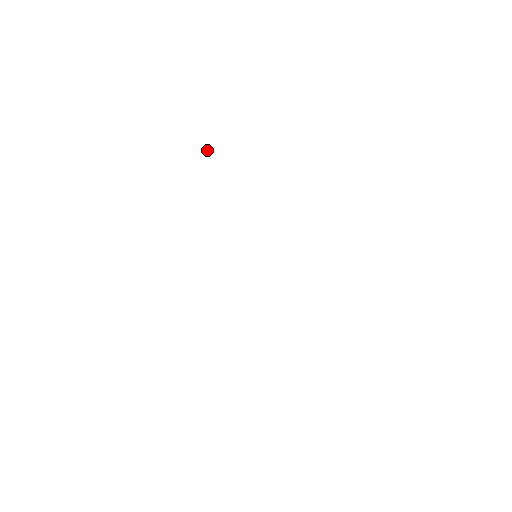
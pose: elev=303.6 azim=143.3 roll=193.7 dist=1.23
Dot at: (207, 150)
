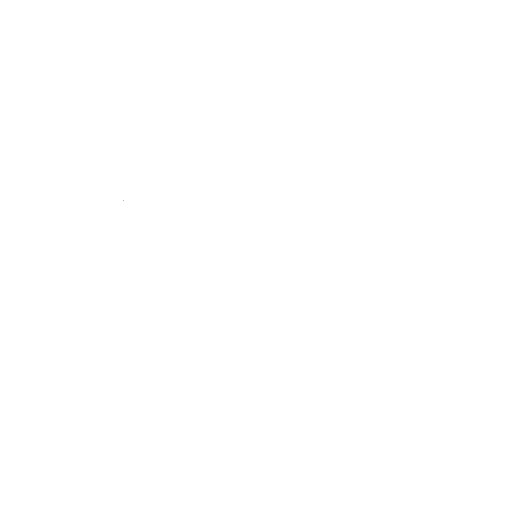
Dot at: occluded
